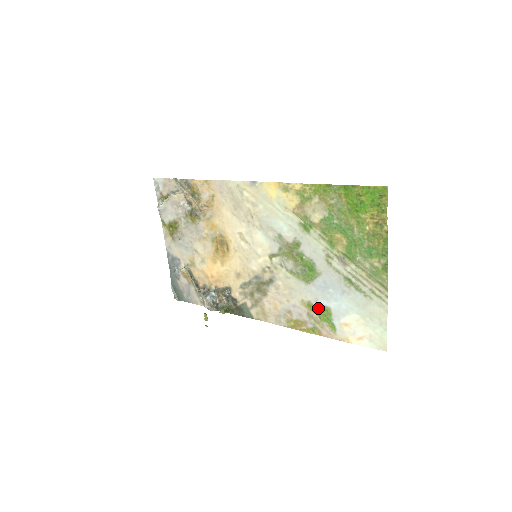
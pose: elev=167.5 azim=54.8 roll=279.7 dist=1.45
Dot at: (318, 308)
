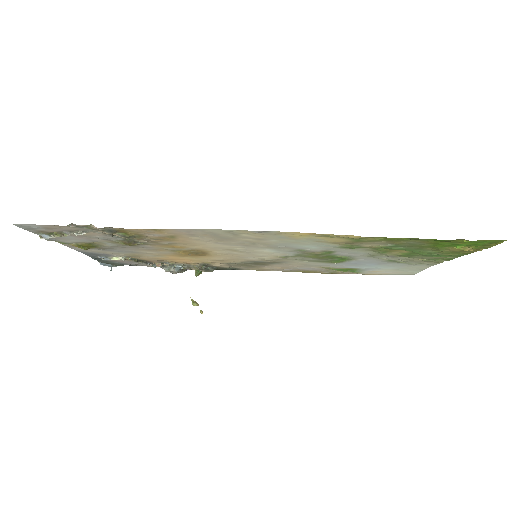
Dot at: (343, 270)
